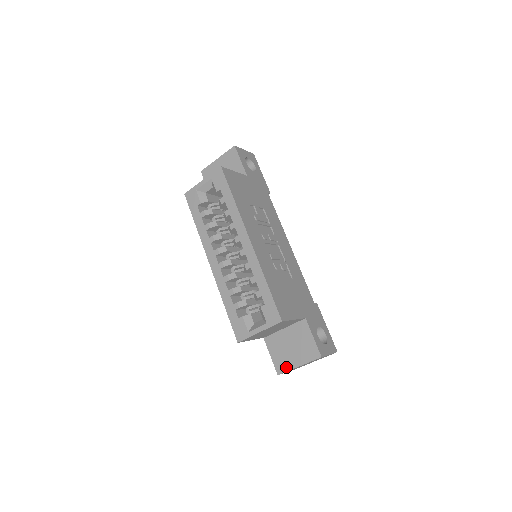
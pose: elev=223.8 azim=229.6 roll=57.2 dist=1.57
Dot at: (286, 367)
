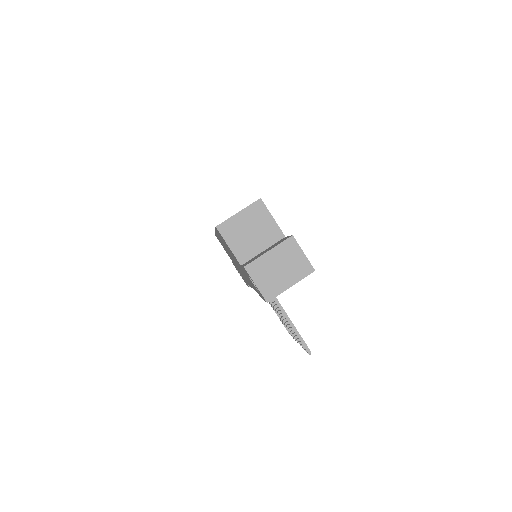
Dot at: (255, 259)
